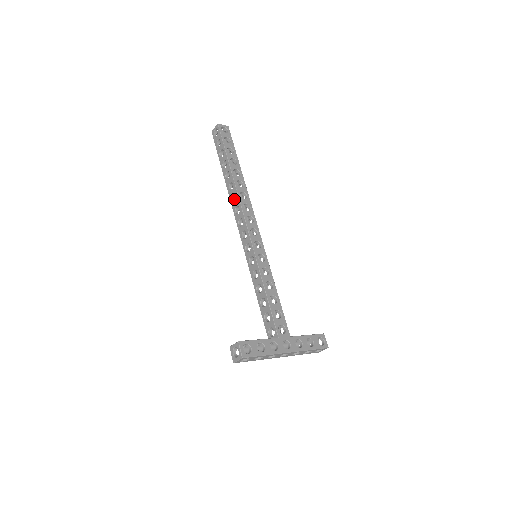
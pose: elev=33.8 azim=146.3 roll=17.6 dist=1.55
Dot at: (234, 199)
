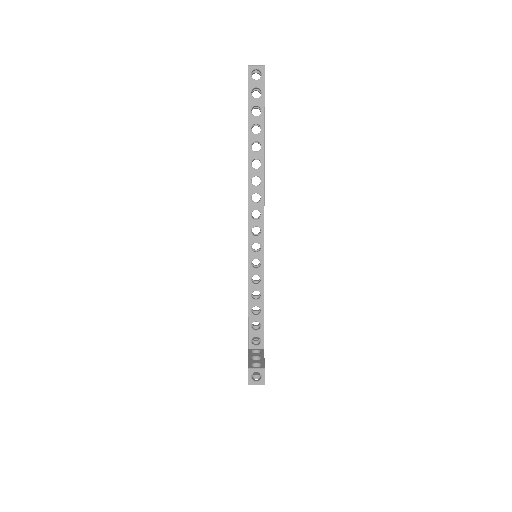
Dot at: occluded
